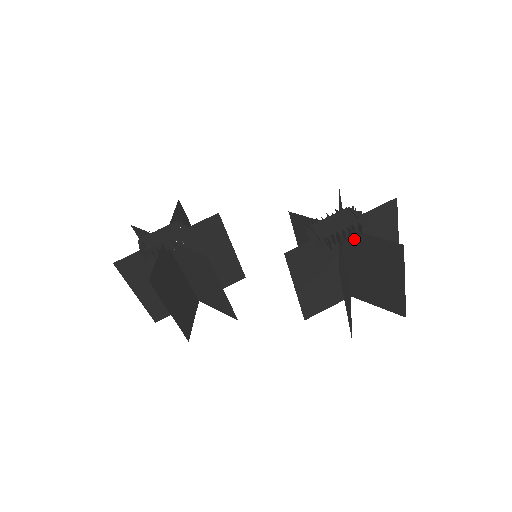
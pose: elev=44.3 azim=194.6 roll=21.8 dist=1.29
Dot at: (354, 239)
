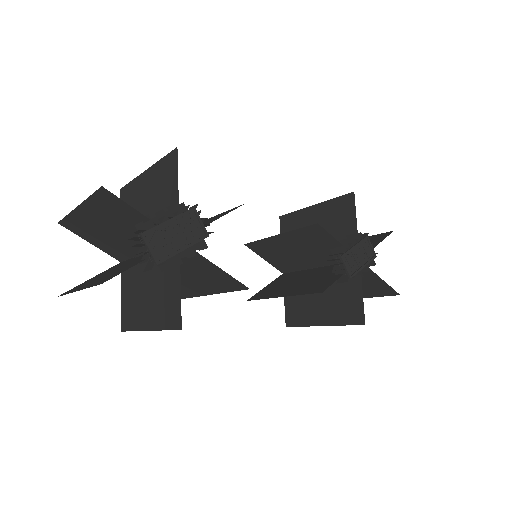
Dot at: occluded
